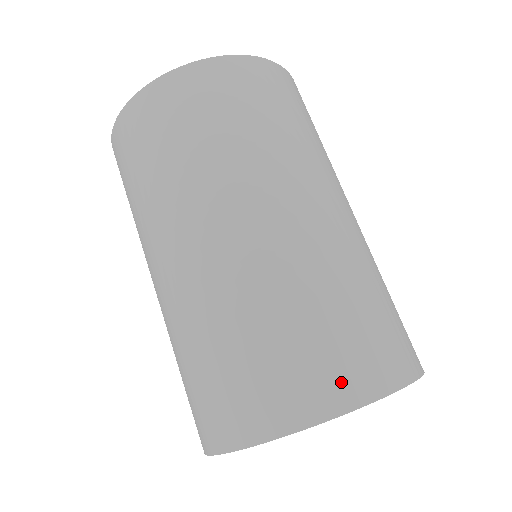
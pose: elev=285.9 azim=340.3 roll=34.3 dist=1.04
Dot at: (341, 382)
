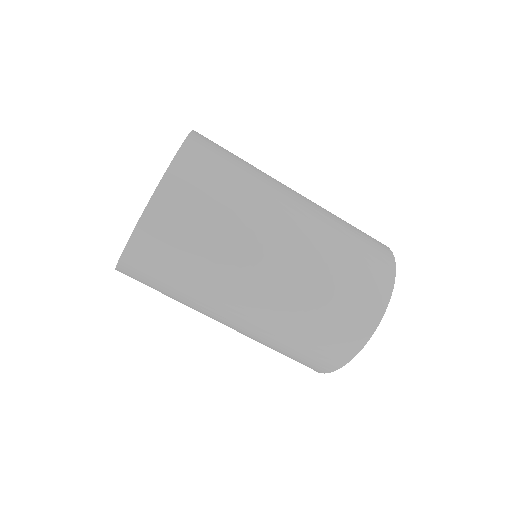
Dot at: (369, 311)
